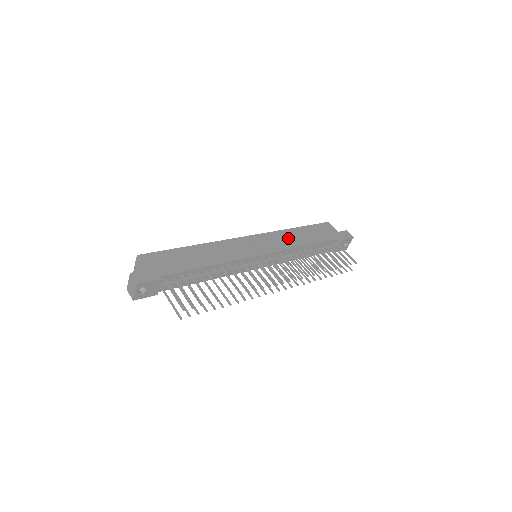
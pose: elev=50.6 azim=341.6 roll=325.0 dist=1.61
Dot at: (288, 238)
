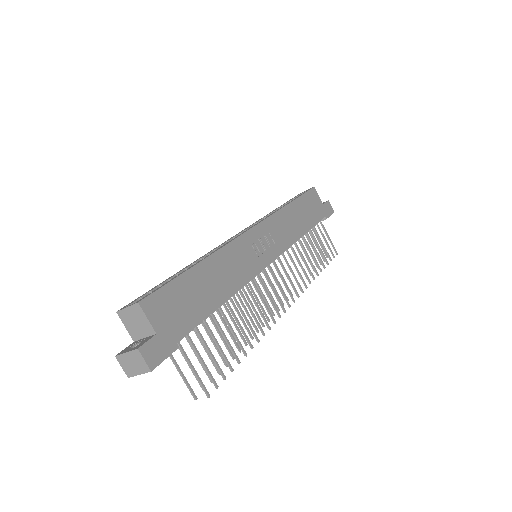
Dot at: (287, 224)
